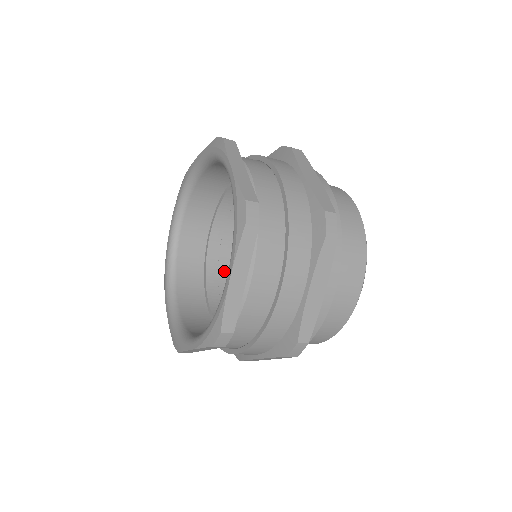
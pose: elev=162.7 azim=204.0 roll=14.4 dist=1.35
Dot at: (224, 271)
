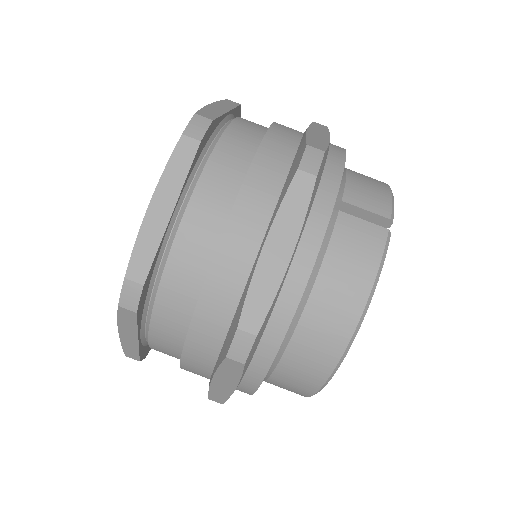
Dot at: occluded
